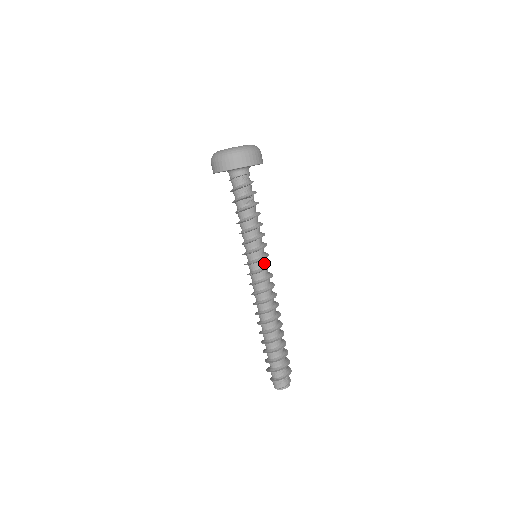
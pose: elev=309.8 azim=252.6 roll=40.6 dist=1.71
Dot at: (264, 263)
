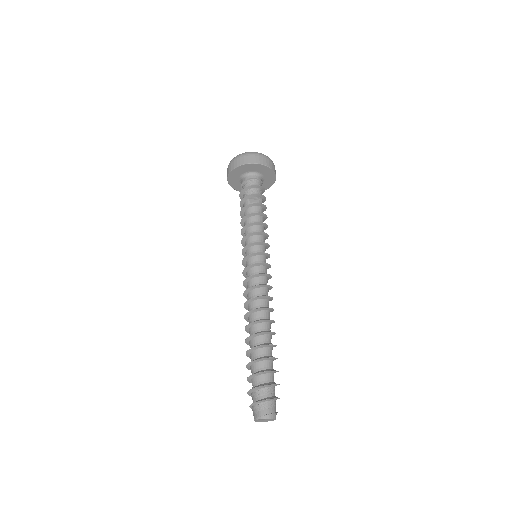
Dot at: (262, 260)
